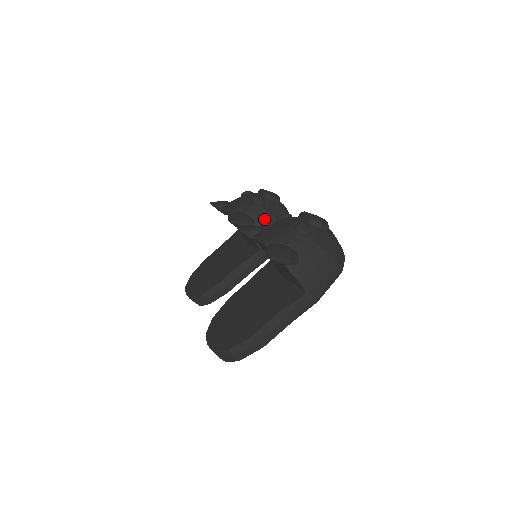
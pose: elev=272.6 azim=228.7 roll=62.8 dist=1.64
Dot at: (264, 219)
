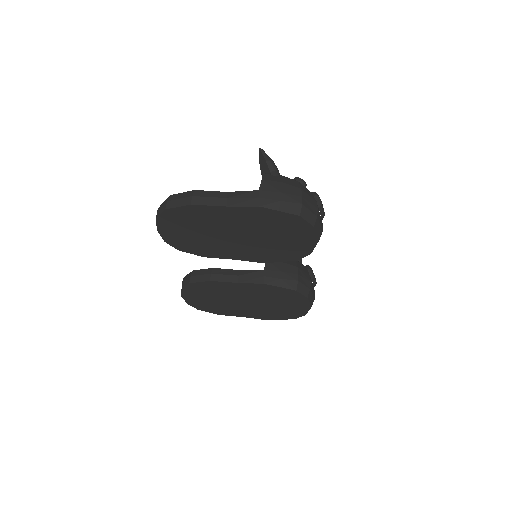
Dot at: occluded
